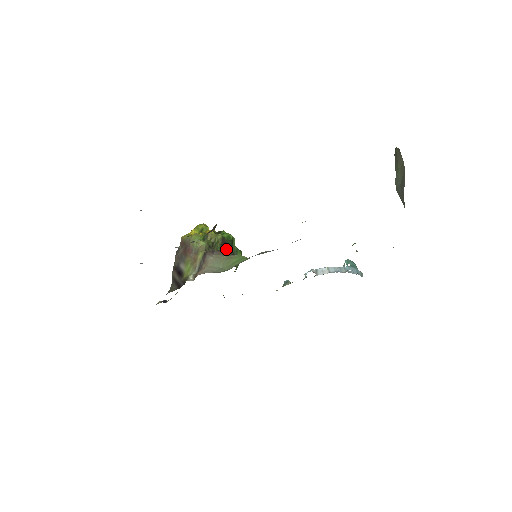
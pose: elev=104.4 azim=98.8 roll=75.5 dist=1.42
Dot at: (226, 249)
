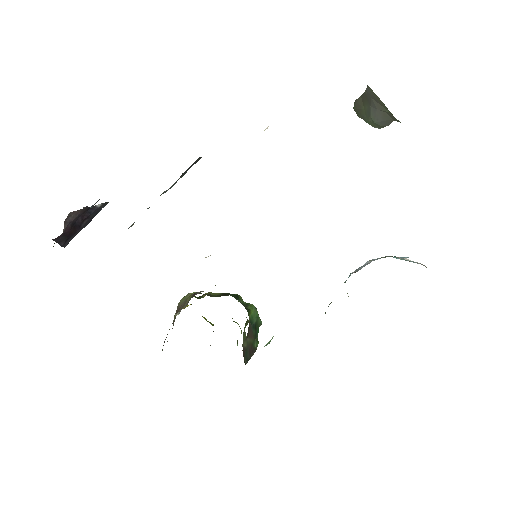
Dot at: occluded
